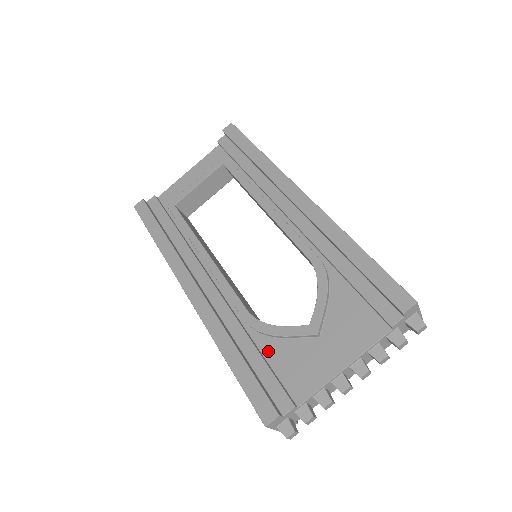
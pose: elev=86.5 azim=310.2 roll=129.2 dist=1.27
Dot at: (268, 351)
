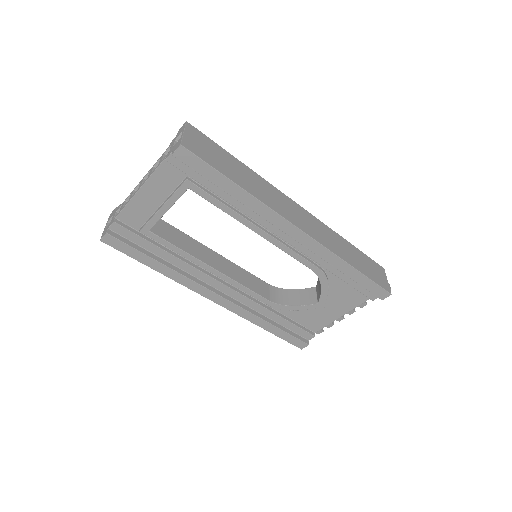
Dot at: (290, 315)
